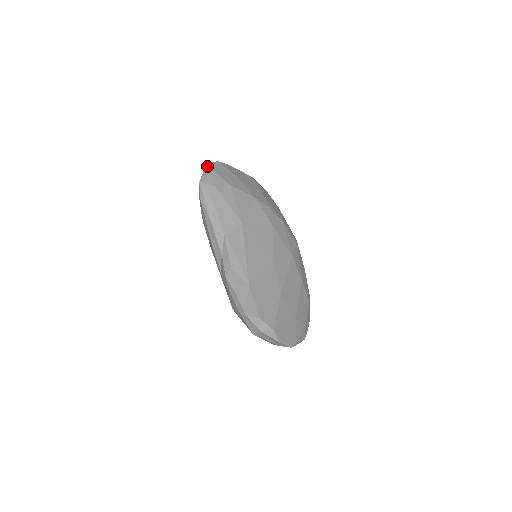
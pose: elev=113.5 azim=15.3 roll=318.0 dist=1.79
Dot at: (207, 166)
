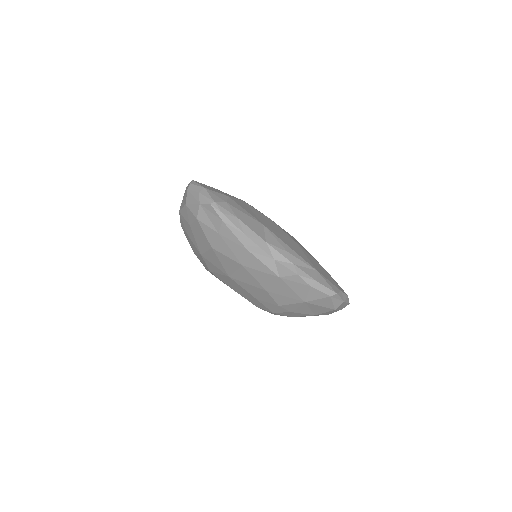
Dot at: (195, 187)
